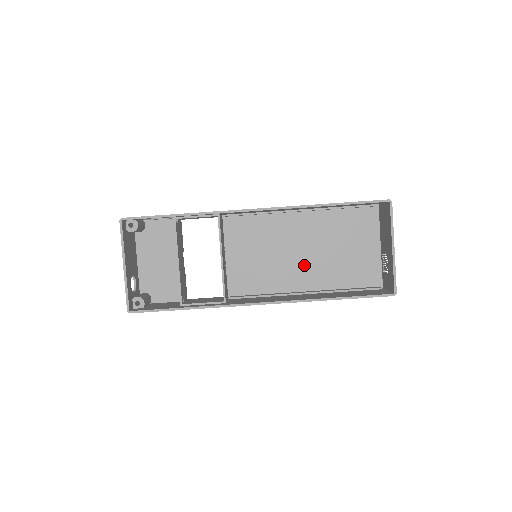
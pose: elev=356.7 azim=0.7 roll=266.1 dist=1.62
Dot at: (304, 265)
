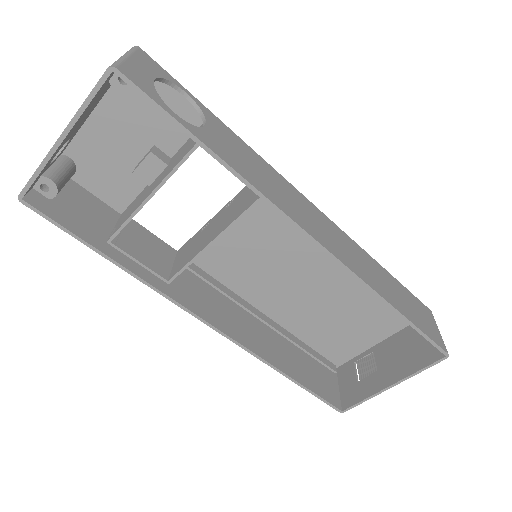
Dot at: (294, 296)
